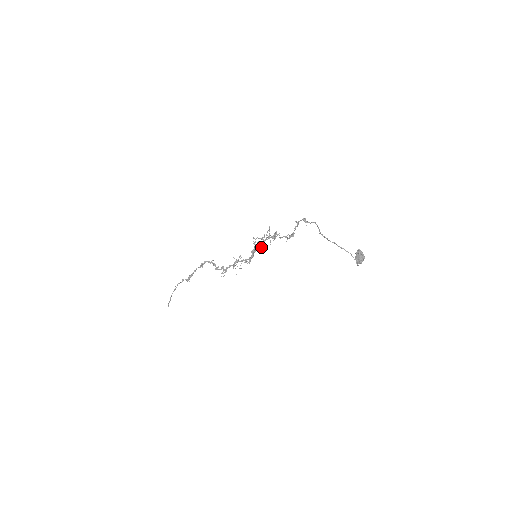
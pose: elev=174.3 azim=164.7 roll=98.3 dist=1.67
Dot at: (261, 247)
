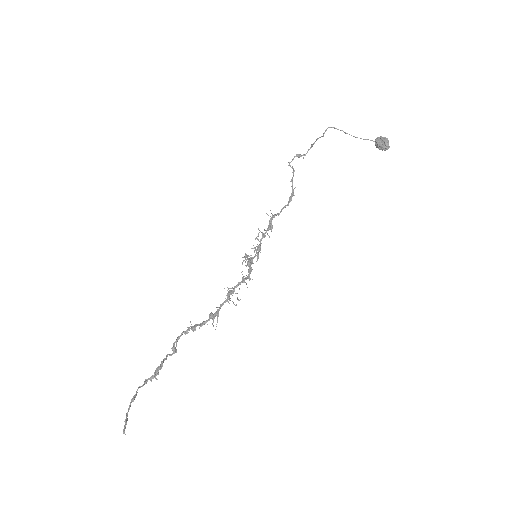
Dot at: (258, 251)
